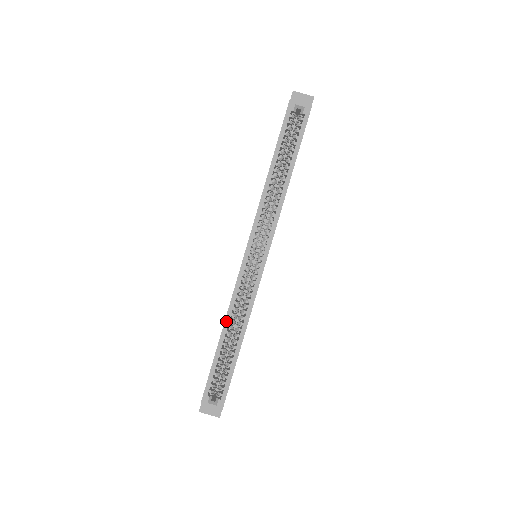
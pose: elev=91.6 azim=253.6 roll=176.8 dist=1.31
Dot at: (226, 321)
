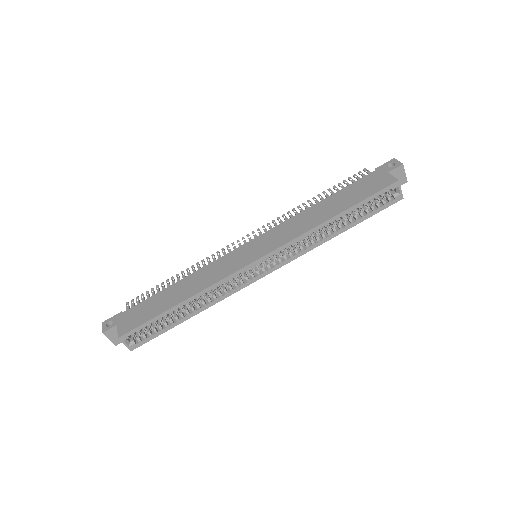
Dot at: (195, 296)
